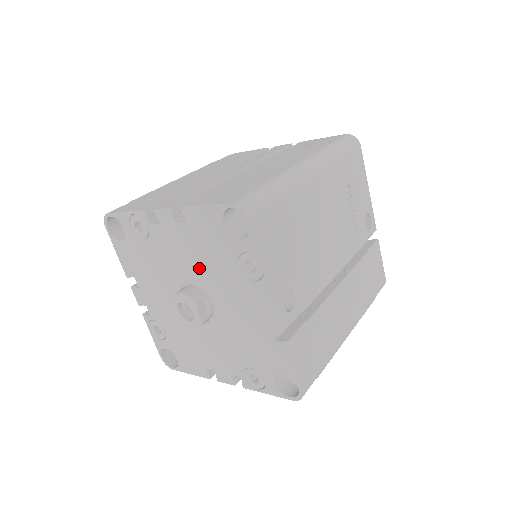
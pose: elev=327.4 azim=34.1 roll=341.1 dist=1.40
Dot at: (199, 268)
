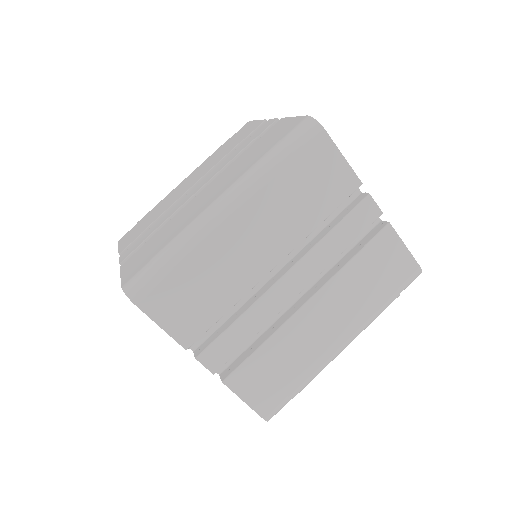
Dot at: occluded
